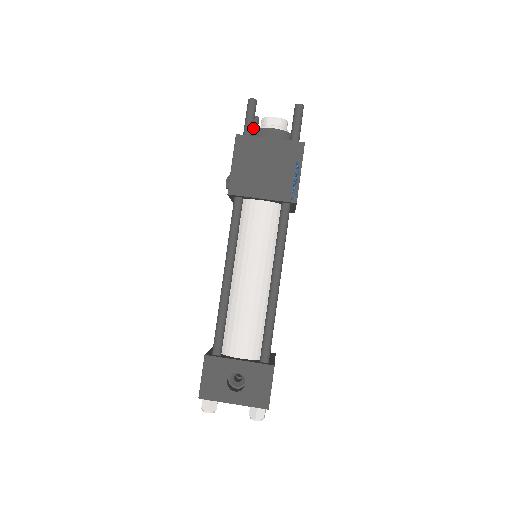
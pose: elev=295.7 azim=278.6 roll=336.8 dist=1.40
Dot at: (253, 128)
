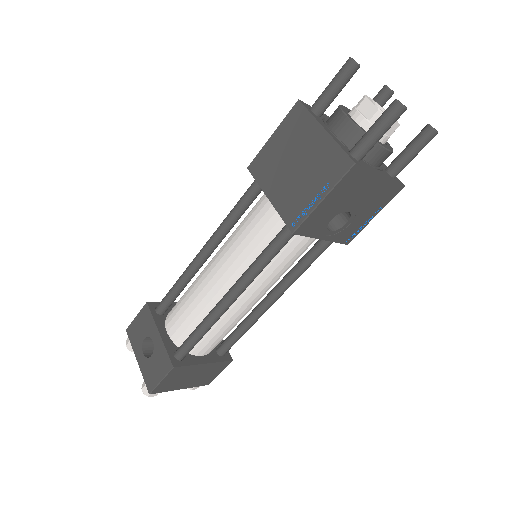
Dot at: occluded
